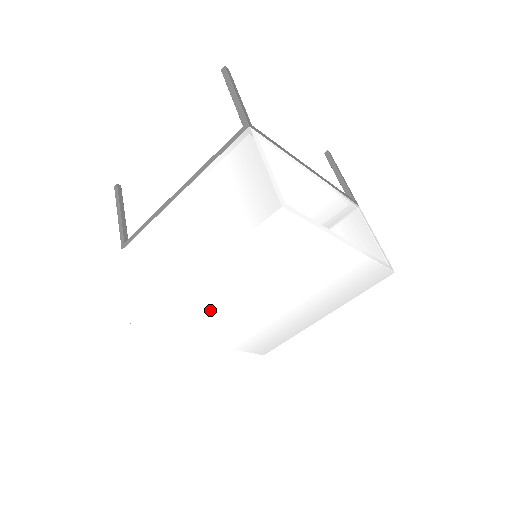
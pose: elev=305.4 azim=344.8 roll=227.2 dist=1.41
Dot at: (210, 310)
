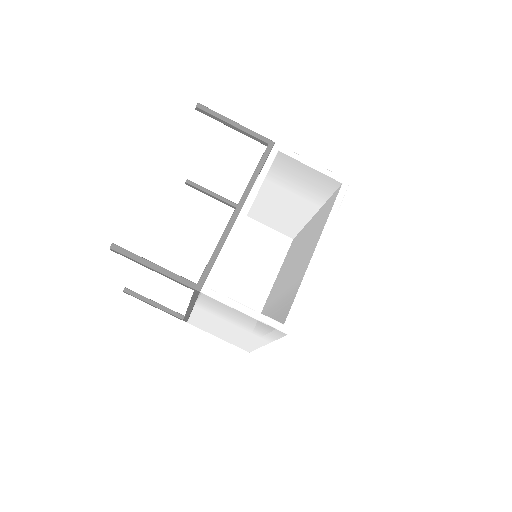
Dot at: occluded
